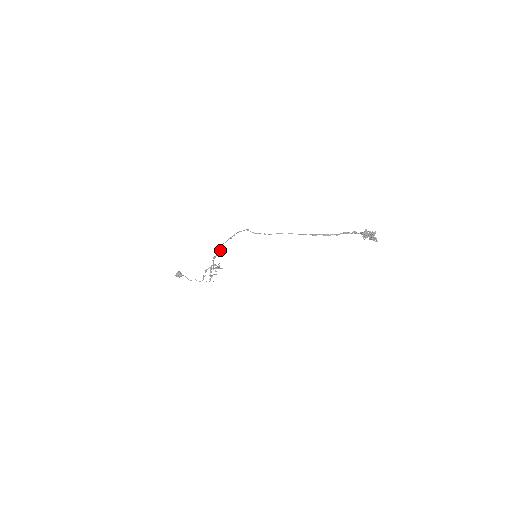
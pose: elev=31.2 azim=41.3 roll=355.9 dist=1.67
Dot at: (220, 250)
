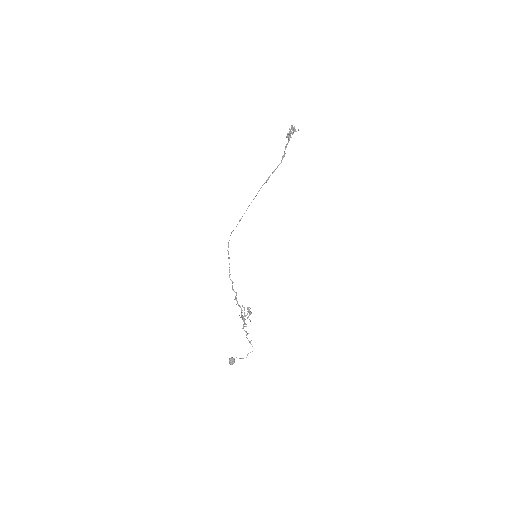
Dot at: (232, 282)
